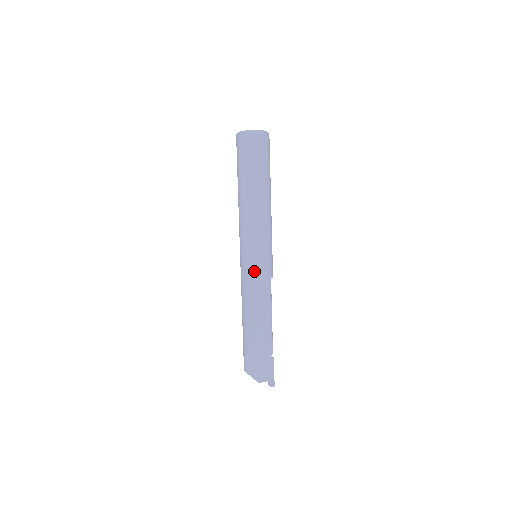
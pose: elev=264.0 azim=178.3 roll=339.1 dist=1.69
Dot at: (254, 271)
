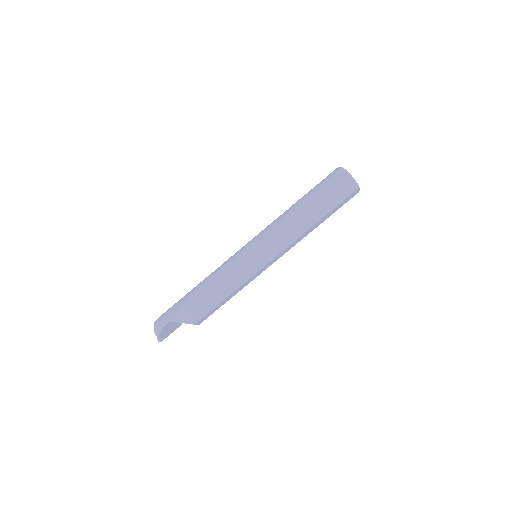
Dot at: (253, 274)
